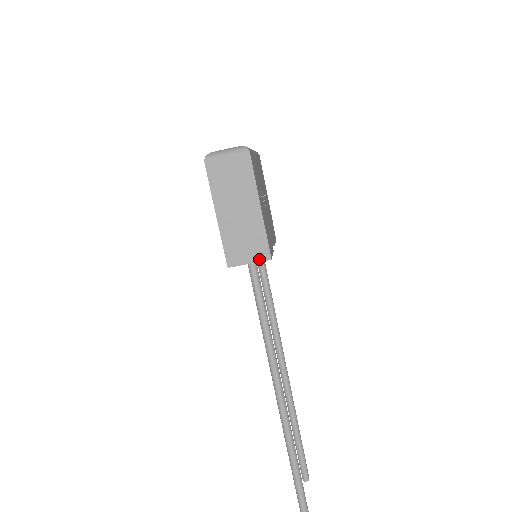
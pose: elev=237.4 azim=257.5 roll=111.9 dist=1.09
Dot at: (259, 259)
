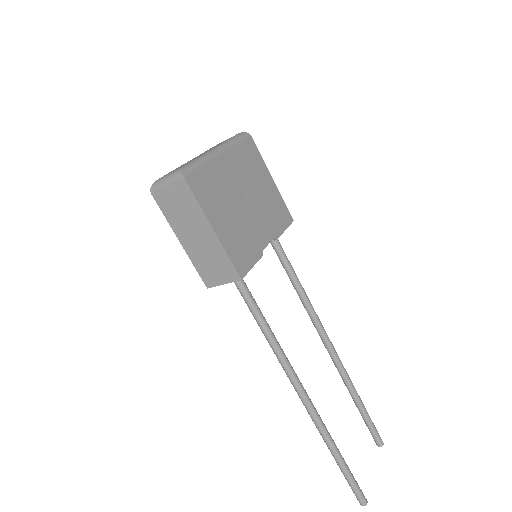
Dot at: (230, 280)
